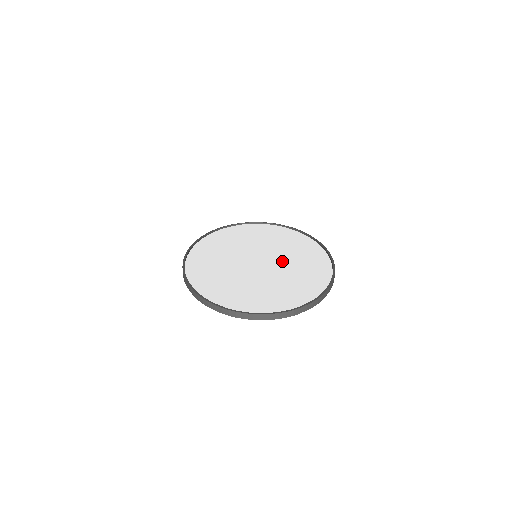
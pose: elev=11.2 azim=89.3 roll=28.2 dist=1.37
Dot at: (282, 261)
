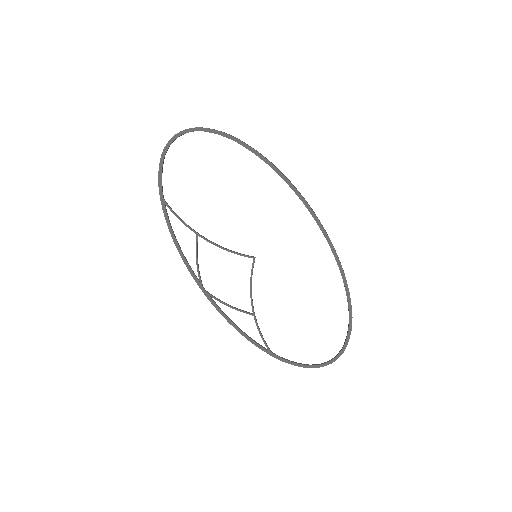
Dot at: (266, 228)
